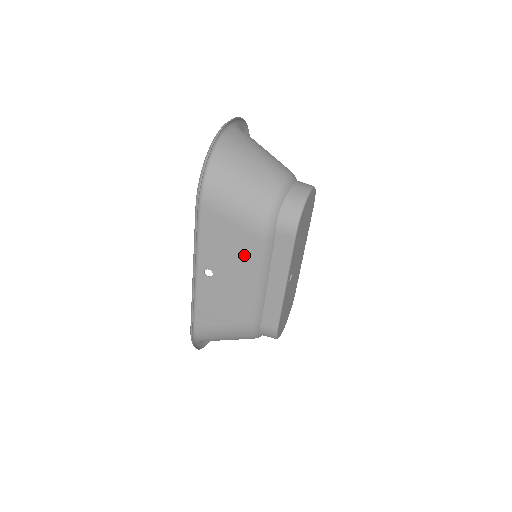
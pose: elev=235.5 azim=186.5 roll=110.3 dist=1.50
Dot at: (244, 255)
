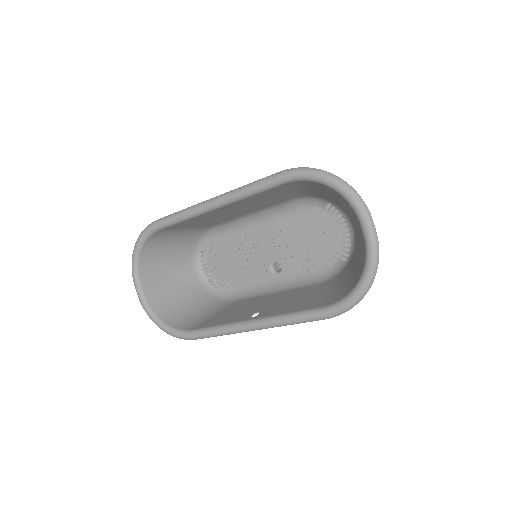
Dot at: (295, 295)
